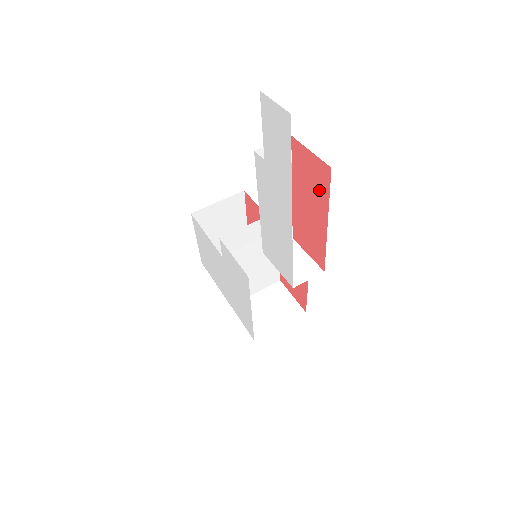
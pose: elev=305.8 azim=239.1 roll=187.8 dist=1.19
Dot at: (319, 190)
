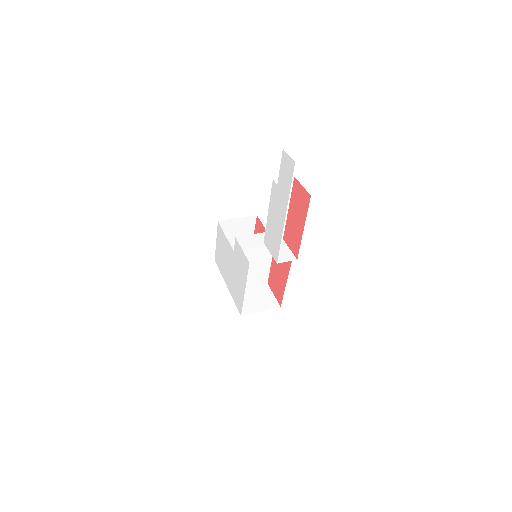
Dot at: (303, 208)
